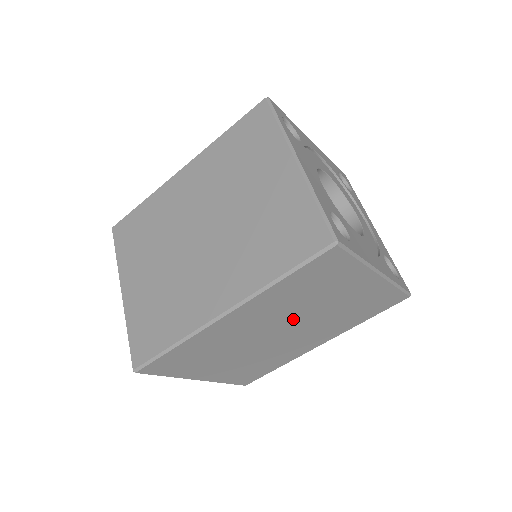
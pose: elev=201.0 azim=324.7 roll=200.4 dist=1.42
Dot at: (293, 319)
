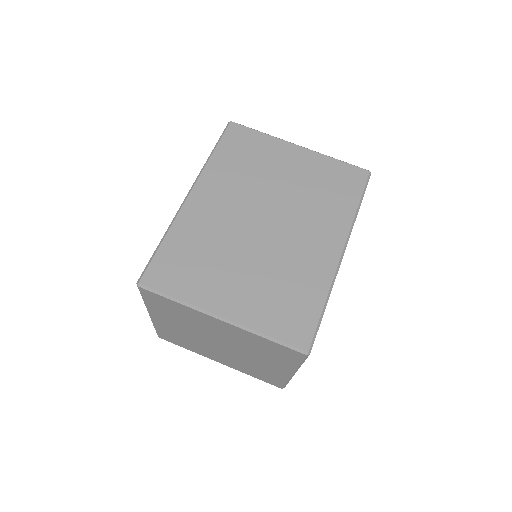
Dot at: occluded
